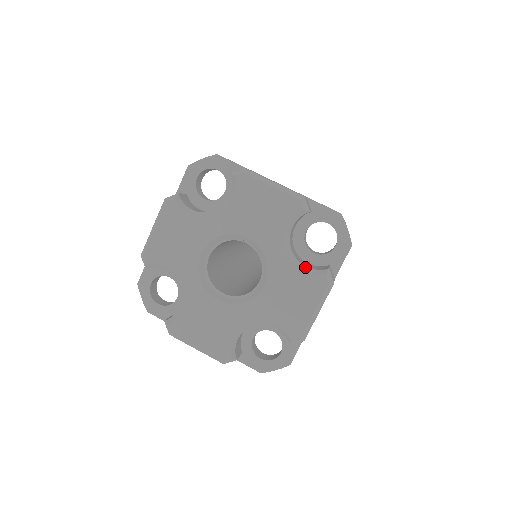
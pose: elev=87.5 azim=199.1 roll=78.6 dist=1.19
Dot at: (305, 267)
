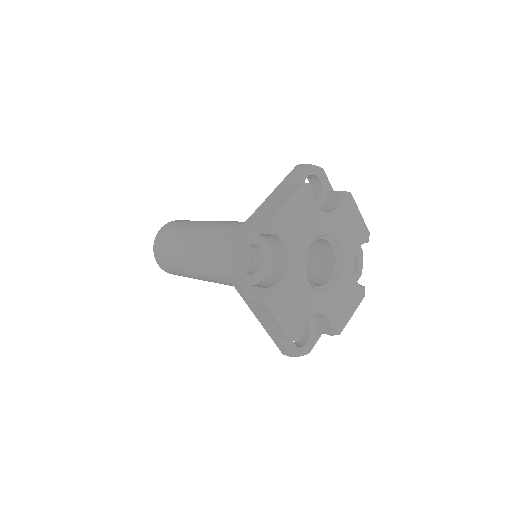
Dot at: occluded
